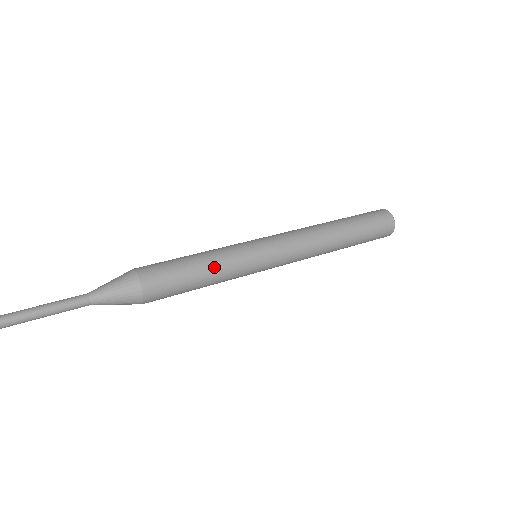
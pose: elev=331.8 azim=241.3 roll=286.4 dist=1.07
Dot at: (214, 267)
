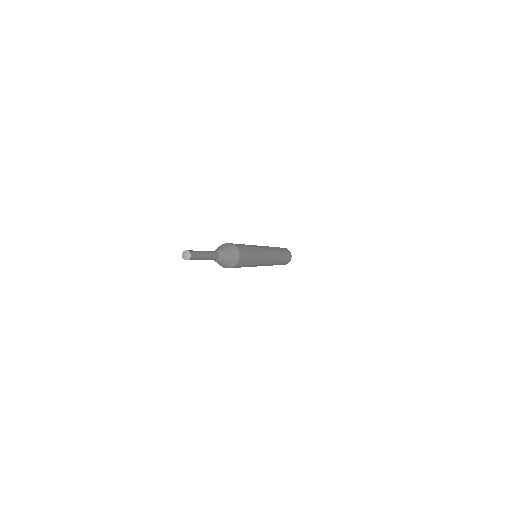
Dot at: (255, 260)
